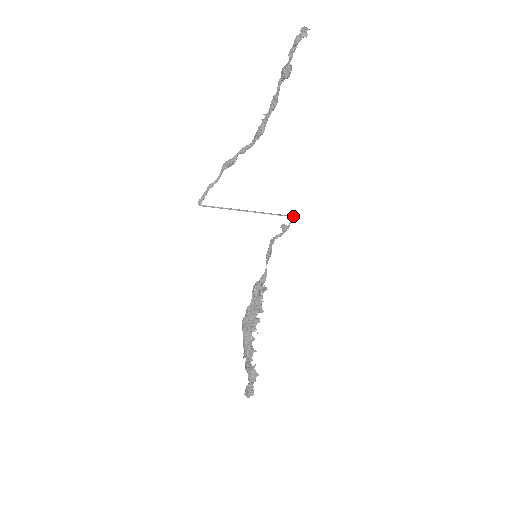
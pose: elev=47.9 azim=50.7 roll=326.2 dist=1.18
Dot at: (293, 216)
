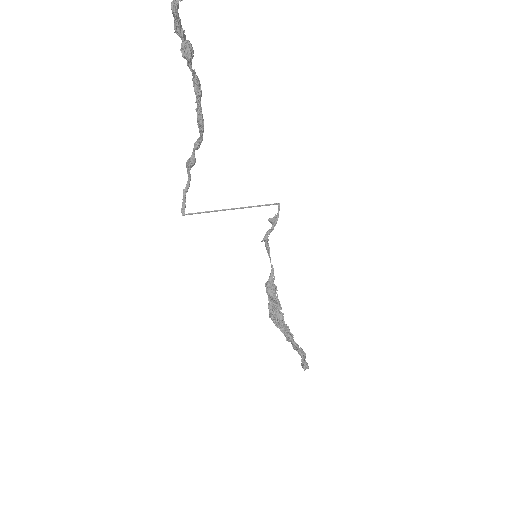
Dot at: (278, 204)
